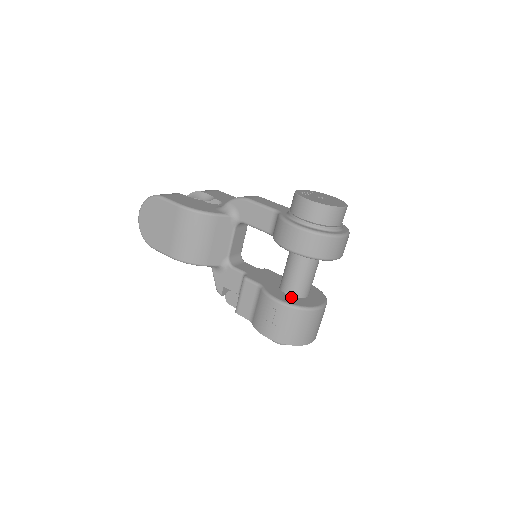
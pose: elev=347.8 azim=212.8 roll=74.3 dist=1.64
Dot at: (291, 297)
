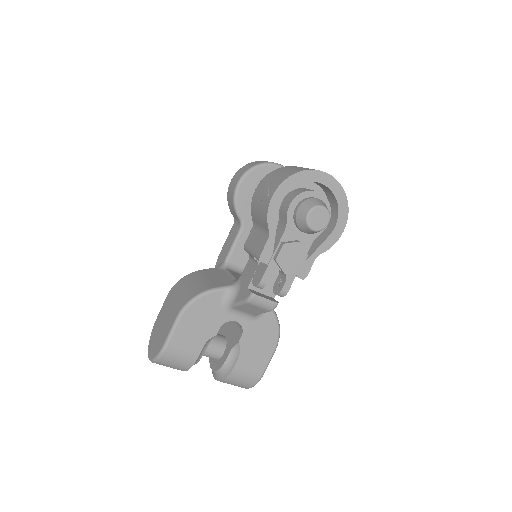
Dot at: occluded
